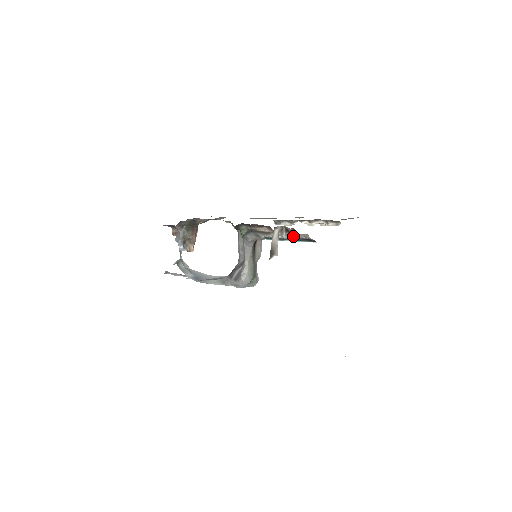
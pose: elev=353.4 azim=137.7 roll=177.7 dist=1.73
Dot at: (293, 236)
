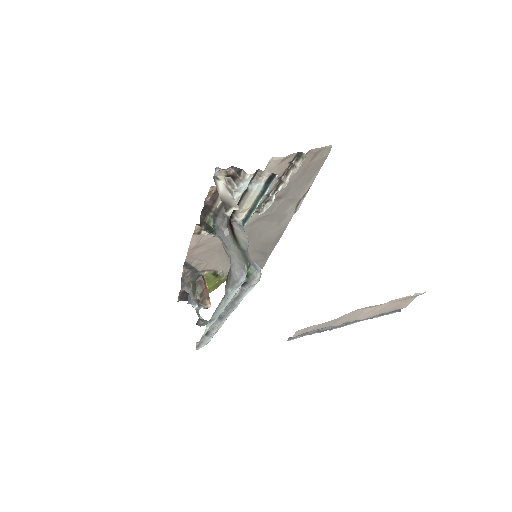
Dot at: (242, 178)
